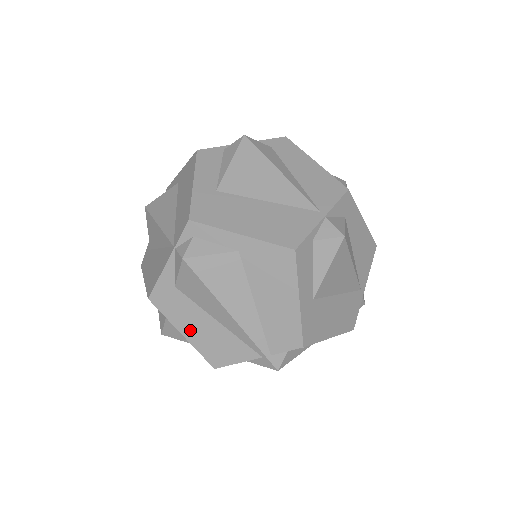
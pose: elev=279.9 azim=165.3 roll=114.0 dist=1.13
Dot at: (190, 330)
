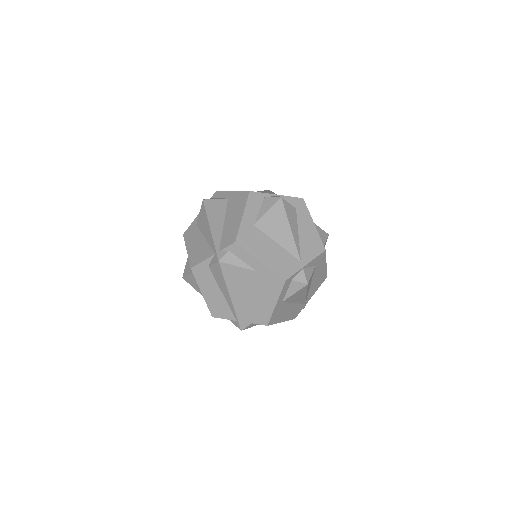
Dot at: (191, 247)
